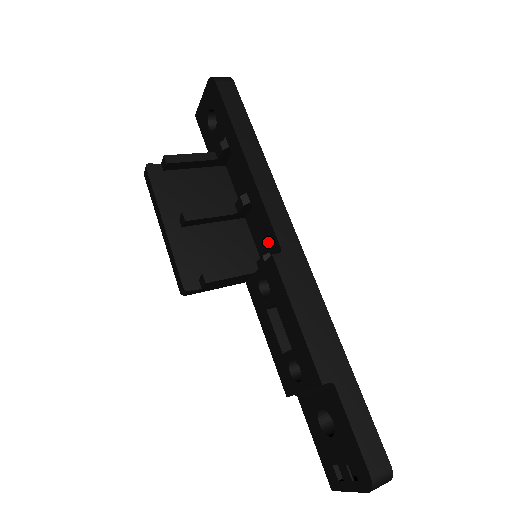
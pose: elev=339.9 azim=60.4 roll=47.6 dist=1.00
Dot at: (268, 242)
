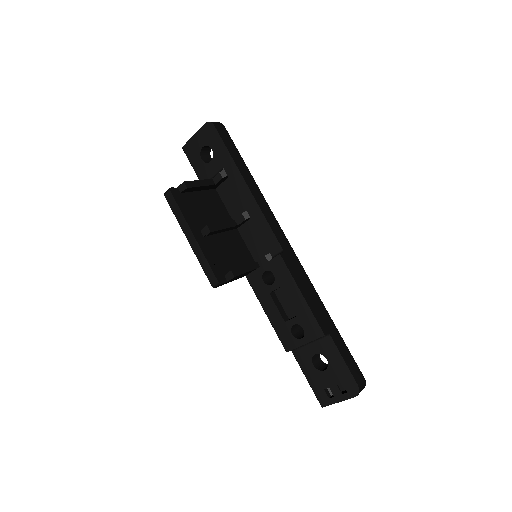
Dot at: (269, 246)
